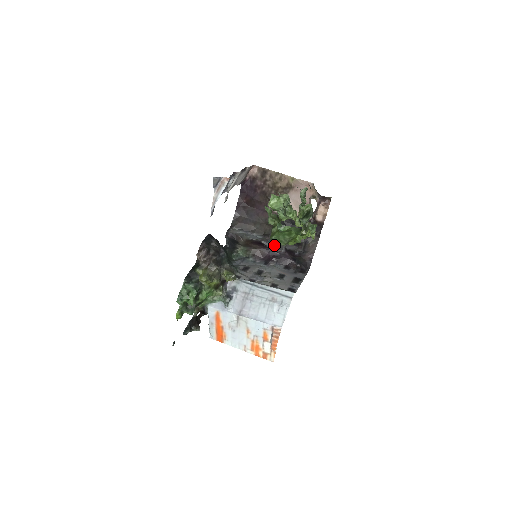
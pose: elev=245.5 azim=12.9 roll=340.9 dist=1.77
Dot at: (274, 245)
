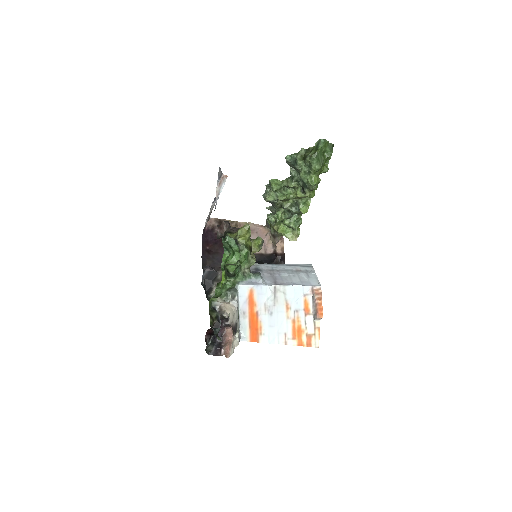
Dot at: occluded
